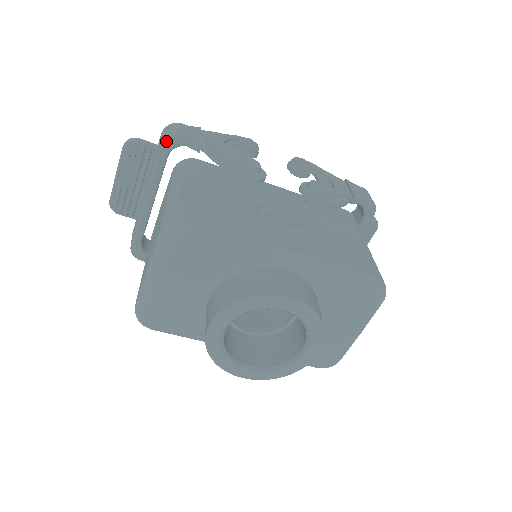
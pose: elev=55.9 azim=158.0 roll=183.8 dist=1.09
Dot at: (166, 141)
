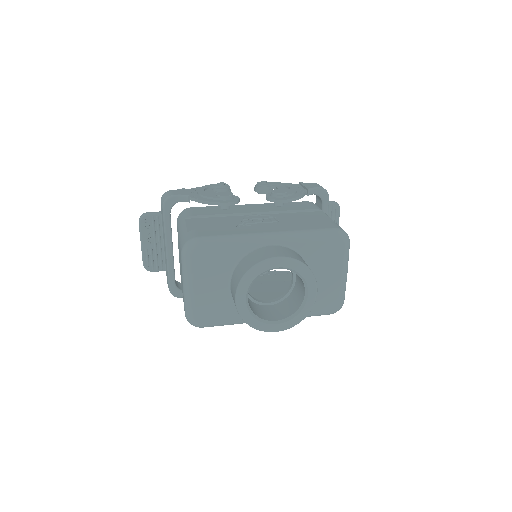
Dot at: (165, 204)
